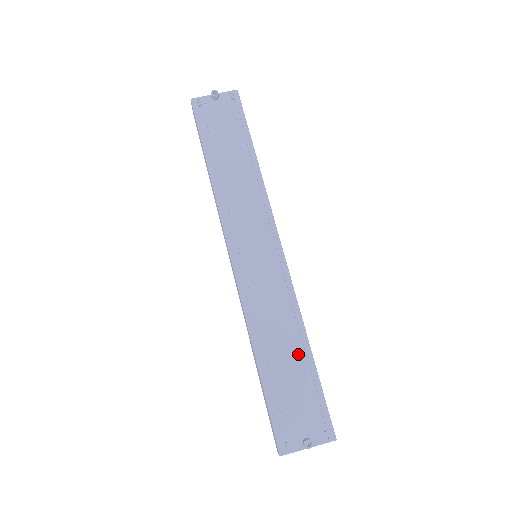
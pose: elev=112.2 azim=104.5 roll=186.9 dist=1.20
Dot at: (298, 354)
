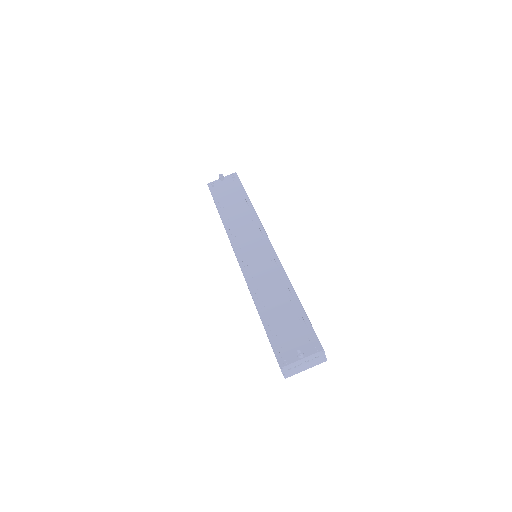
Dot at: (288, 301)
